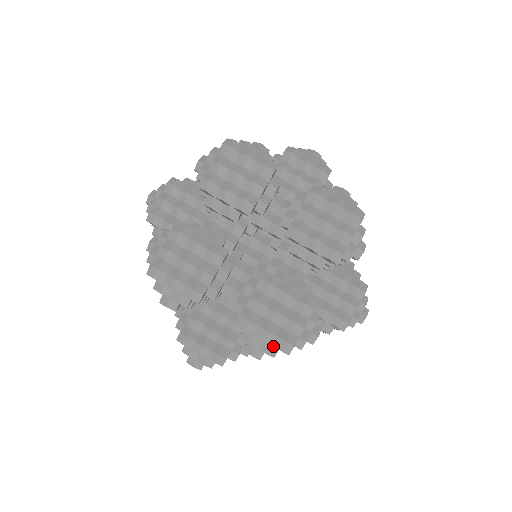
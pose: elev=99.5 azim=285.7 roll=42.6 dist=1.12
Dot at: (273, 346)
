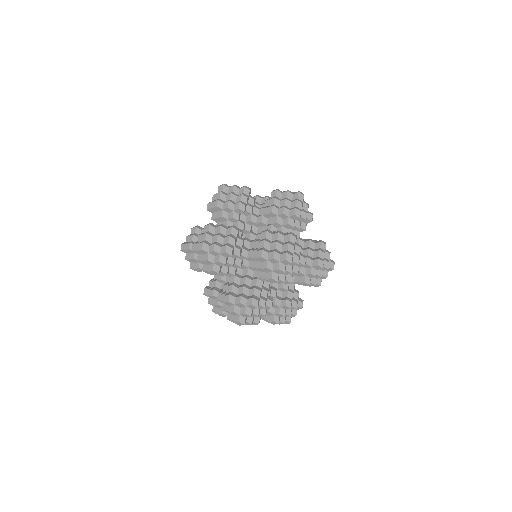
Dot at: (281, 261)
